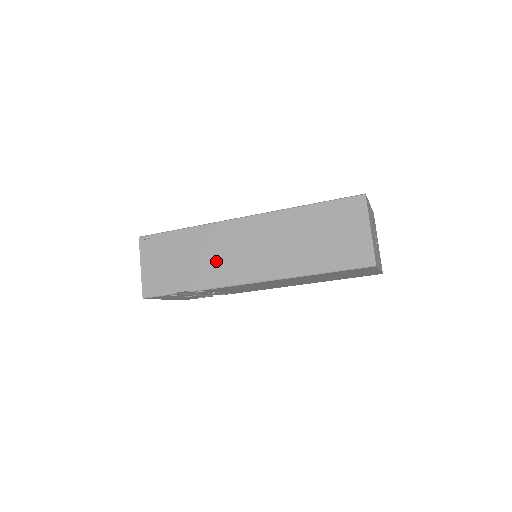
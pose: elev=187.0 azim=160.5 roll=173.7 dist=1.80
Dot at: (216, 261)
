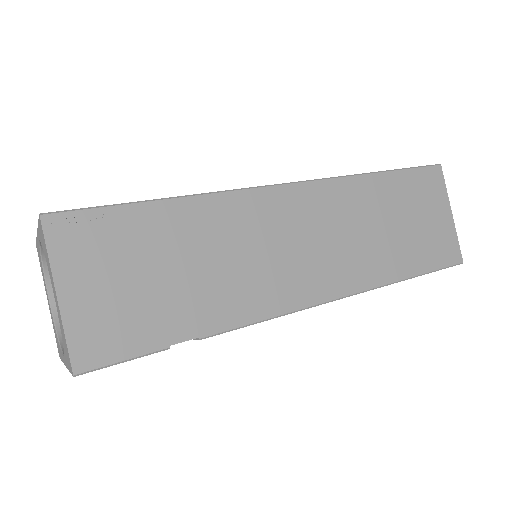
Dot at: (251, 268)
